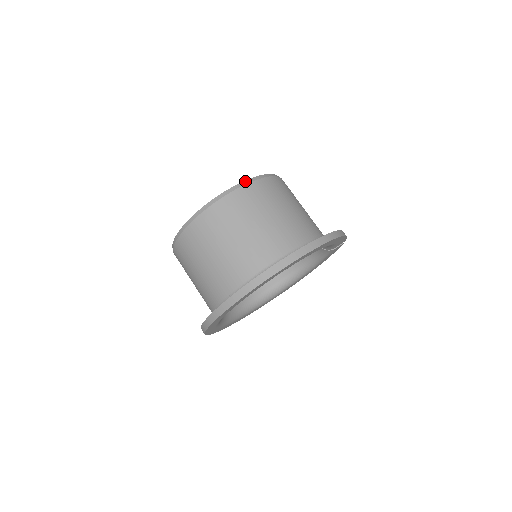
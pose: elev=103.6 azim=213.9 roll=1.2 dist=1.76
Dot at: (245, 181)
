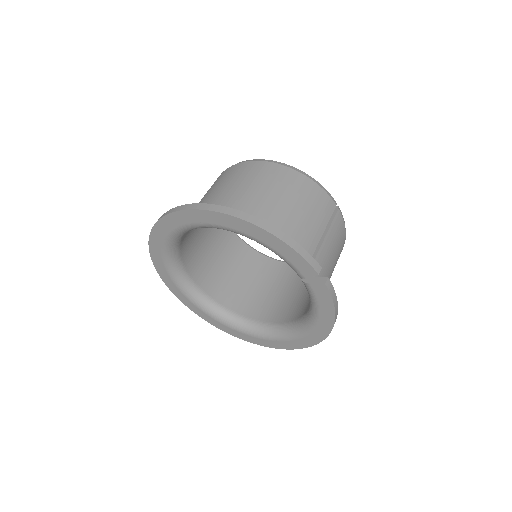
Dot at: (259, 159)
